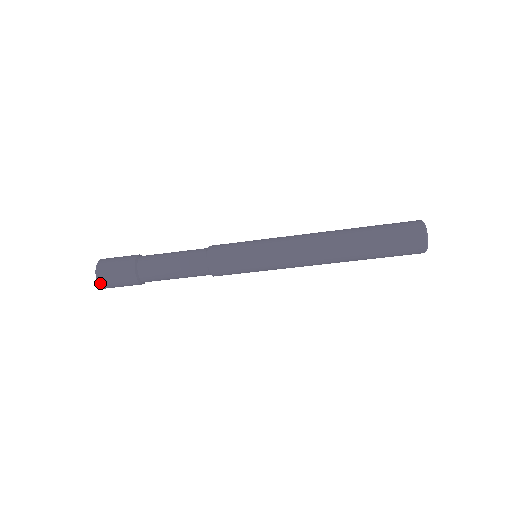
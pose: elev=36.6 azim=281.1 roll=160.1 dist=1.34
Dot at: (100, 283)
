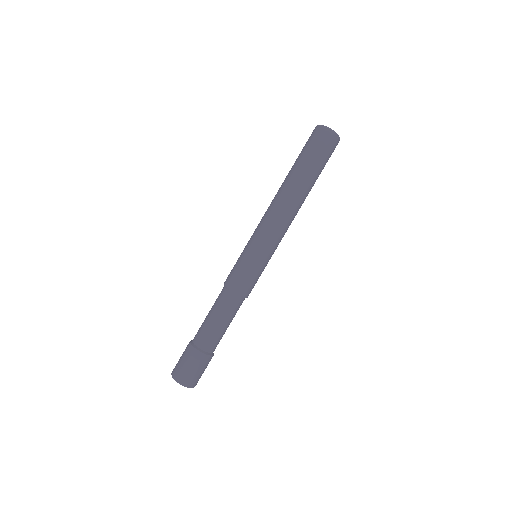
Dot at: (179, 381)
